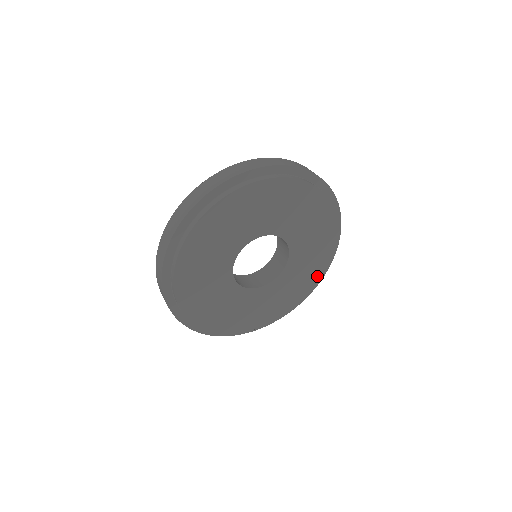
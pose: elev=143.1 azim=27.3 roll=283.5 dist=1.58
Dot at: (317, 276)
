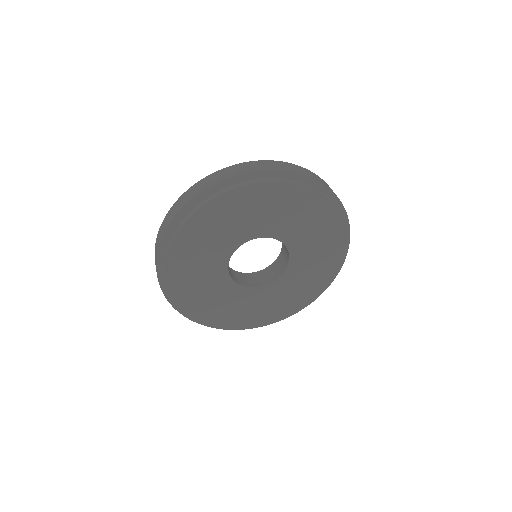
Dot at: (278, 315)
